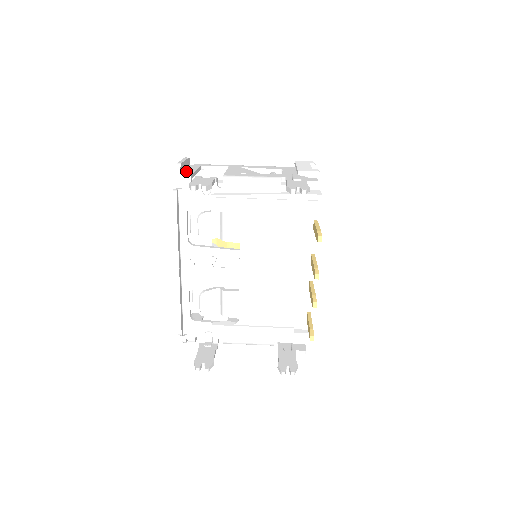
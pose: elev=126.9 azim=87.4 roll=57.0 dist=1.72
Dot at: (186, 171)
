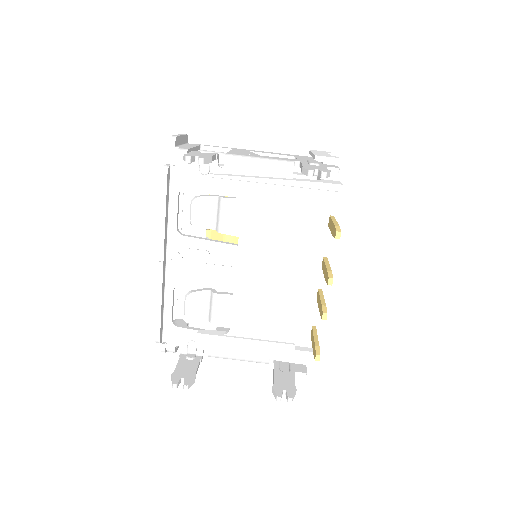
Dot at: (182, 146)
